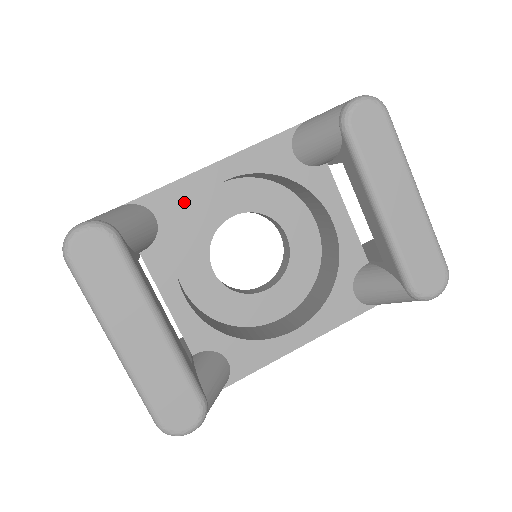
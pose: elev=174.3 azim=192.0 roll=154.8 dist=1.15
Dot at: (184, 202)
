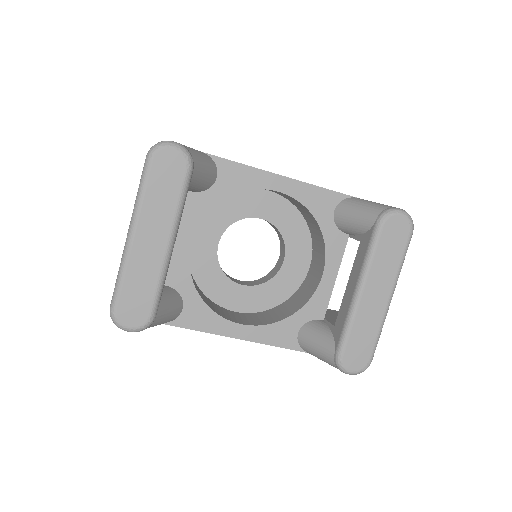
Dot at: (243, 183)
